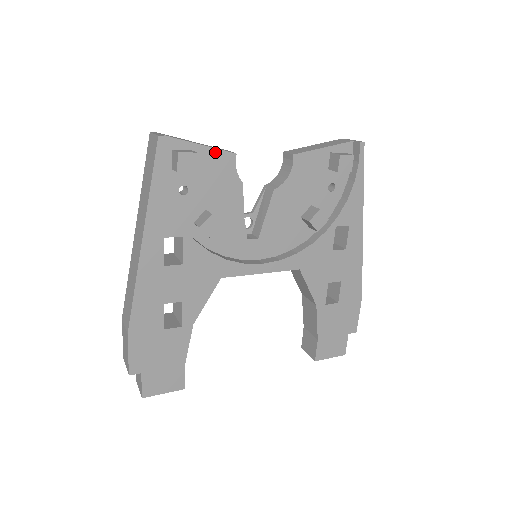
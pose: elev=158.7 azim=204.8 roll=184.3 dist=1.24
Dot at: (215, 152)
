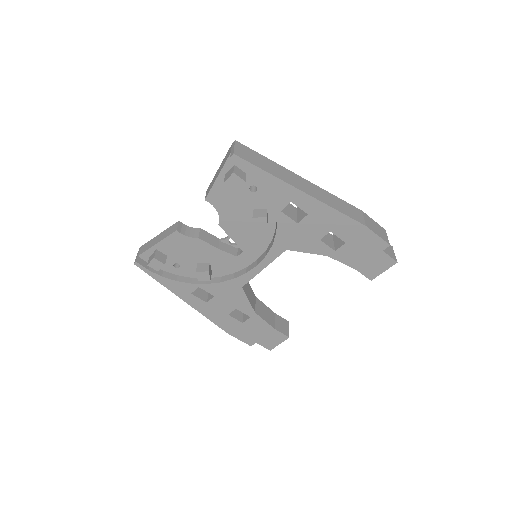
Dot at: (167, 240)
